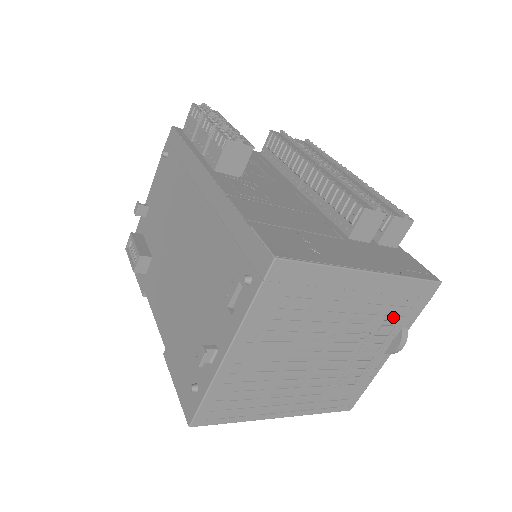
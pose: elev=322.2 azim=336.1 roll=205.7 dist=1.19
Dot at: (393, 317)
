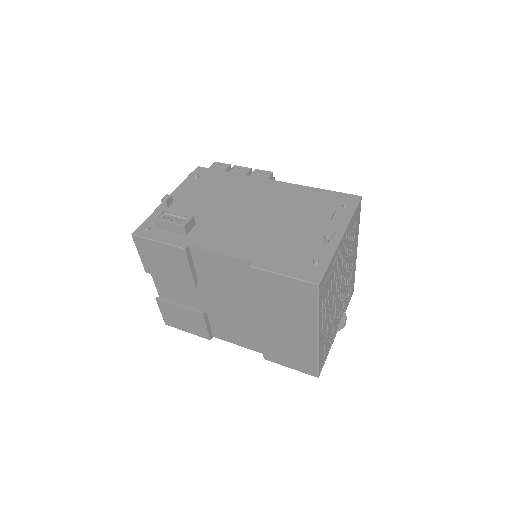
Dot at: (347, 296)
